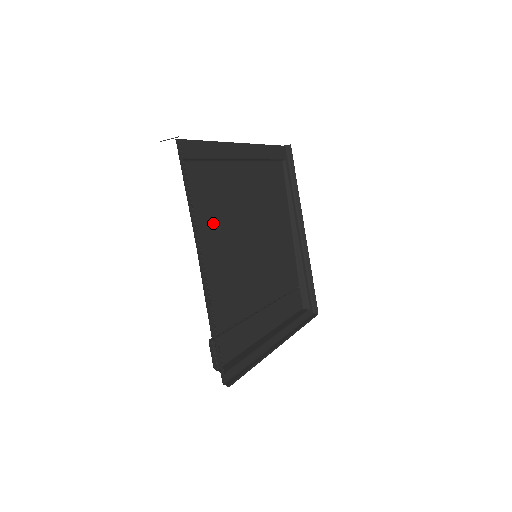
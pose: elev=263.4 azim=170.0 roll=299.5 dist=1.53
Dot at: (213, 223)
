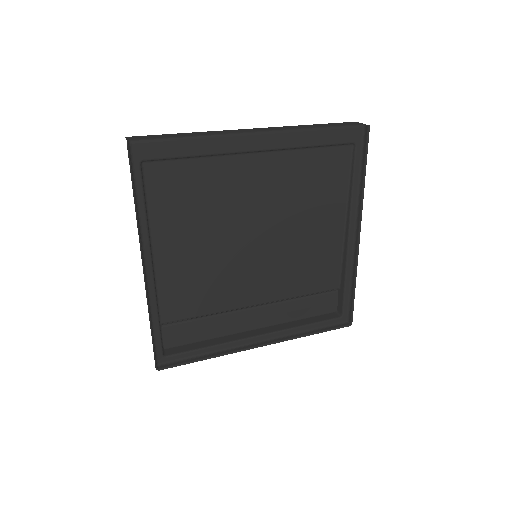
Dot at: (185, 222)
